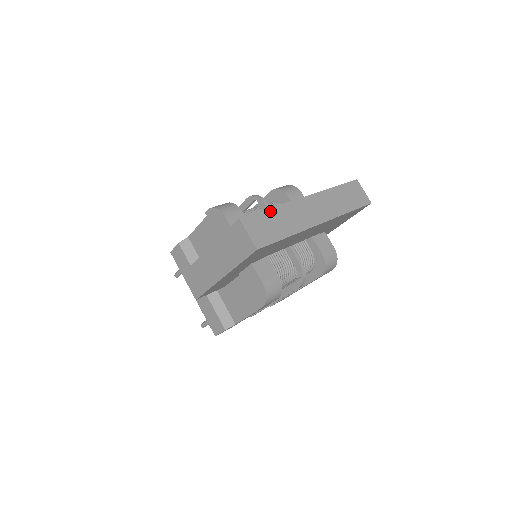
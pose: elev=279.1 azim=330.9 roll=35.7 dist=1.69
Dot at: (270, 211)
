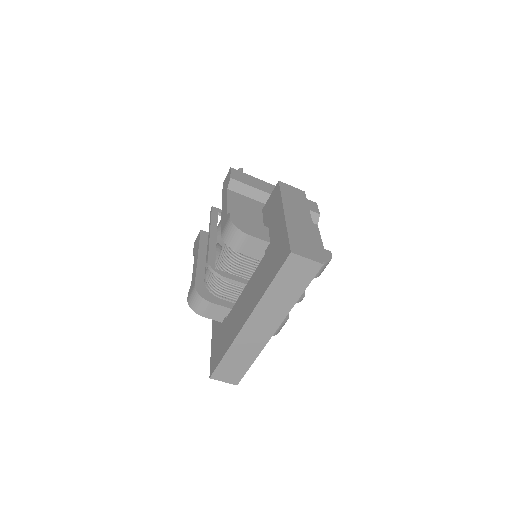
Dot at: (226, 358)
